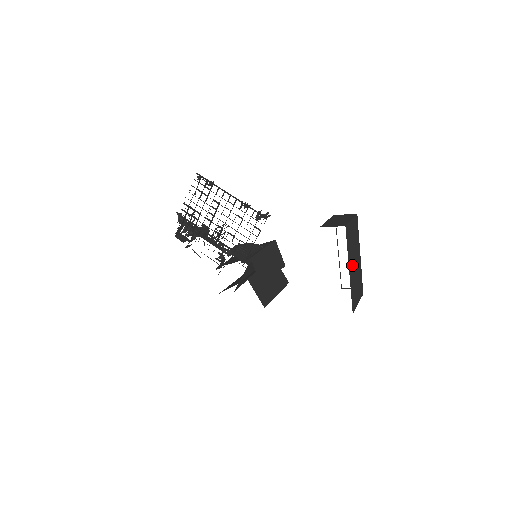
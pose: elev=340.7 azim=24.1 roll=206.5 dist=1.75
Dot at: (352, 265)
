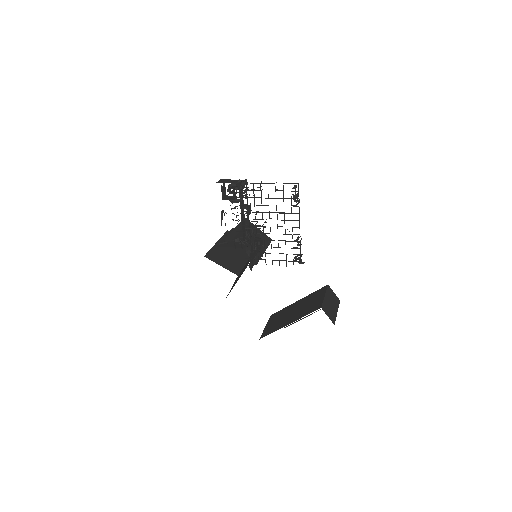
Dot at: occluded
